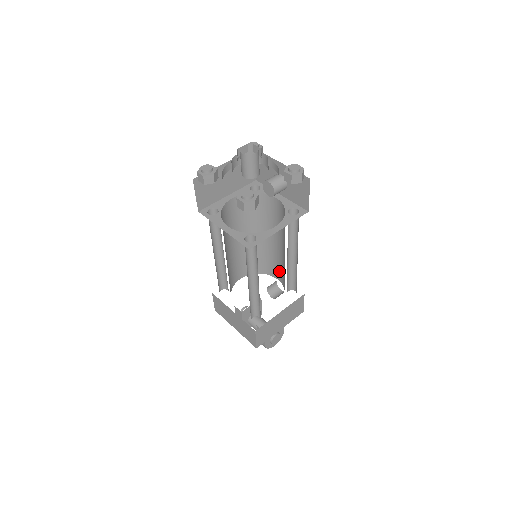
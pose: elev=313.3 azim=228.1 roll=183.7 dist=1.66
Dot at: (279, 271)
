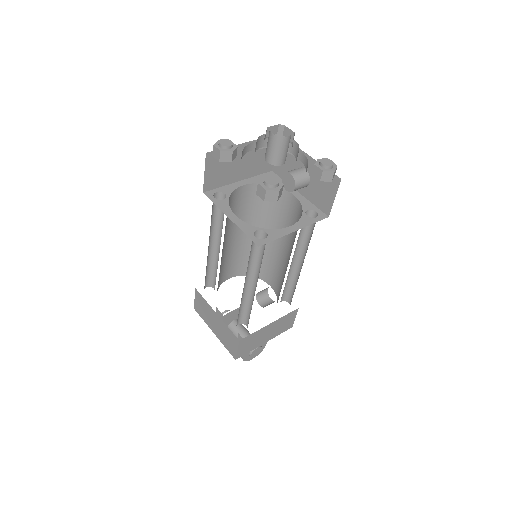
Dot at: (275, 277)
